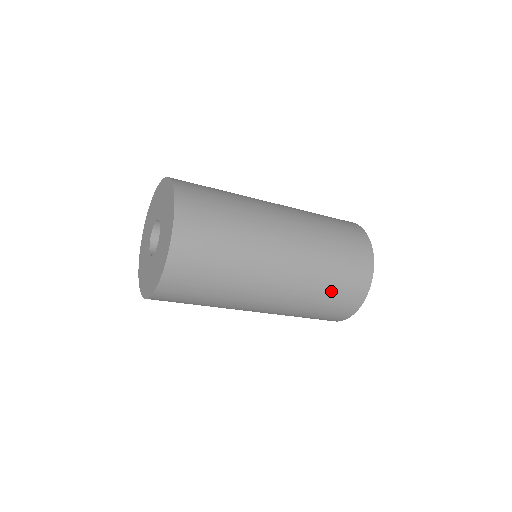
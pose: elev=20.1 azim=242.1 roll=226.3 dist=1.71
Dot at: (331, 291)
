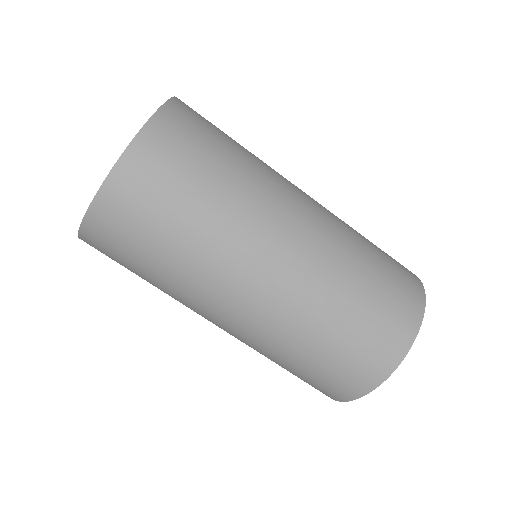
Dot at: (370, 285)
